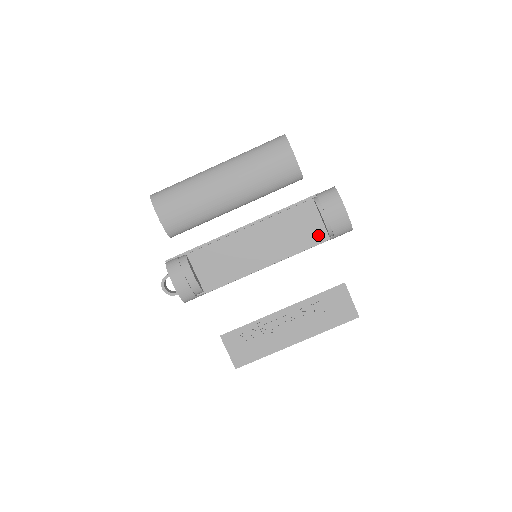
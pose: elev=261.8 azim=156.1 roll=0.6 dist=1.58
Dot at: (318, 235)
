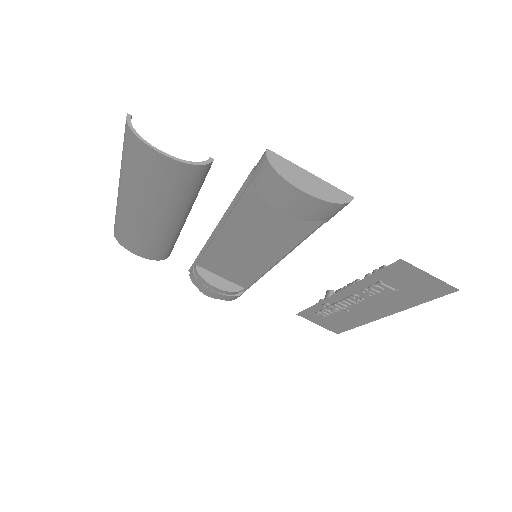
Dot at: occluded
